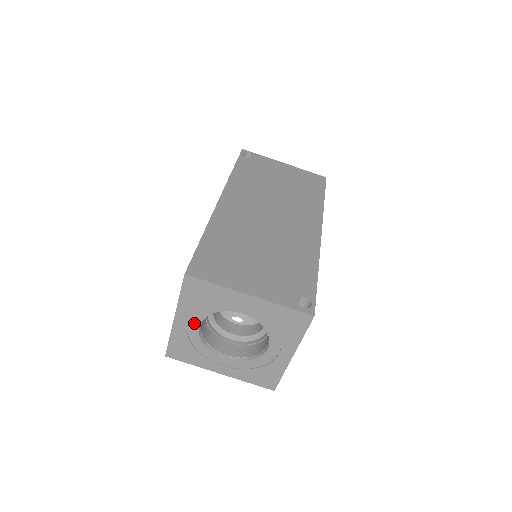
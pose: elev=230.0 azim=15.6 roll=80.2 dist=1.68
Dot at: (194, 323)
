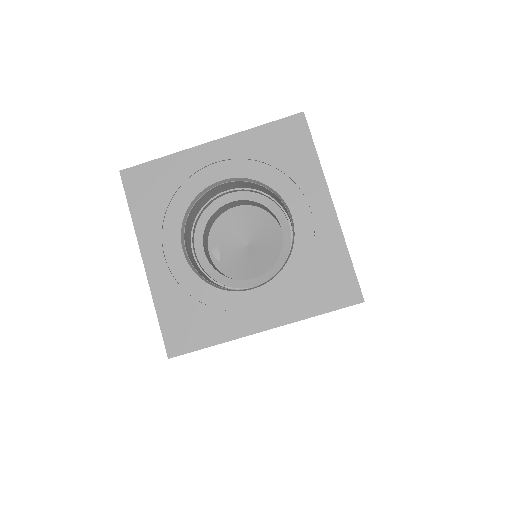
Dot at: (222, 171)
